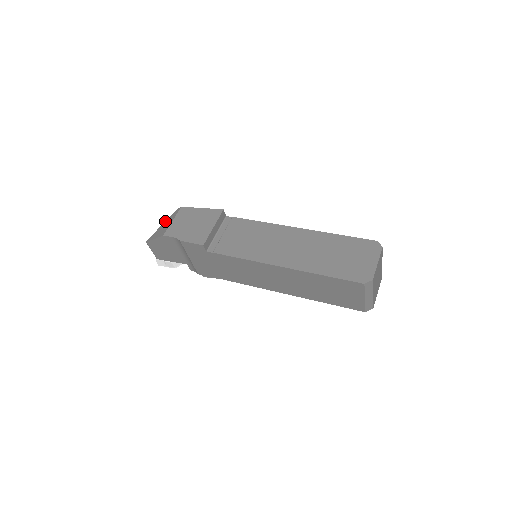
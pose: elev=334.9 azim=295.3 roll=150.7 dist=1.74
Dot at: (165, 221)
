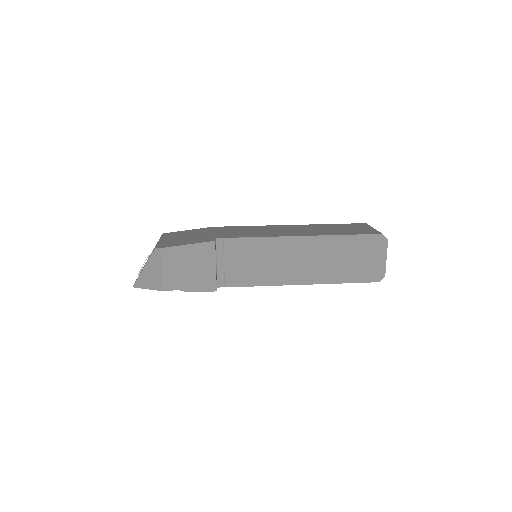
Dot at: (146, 264)
